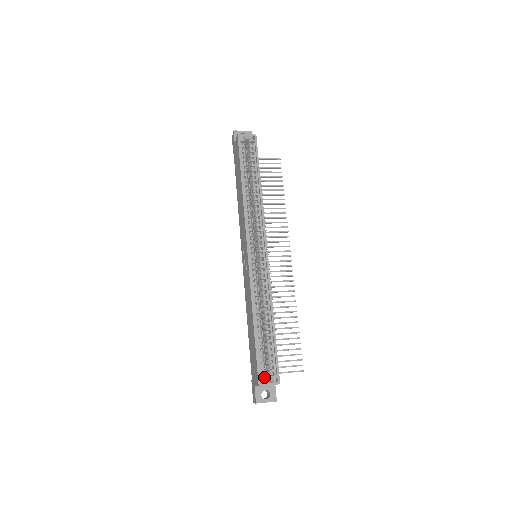
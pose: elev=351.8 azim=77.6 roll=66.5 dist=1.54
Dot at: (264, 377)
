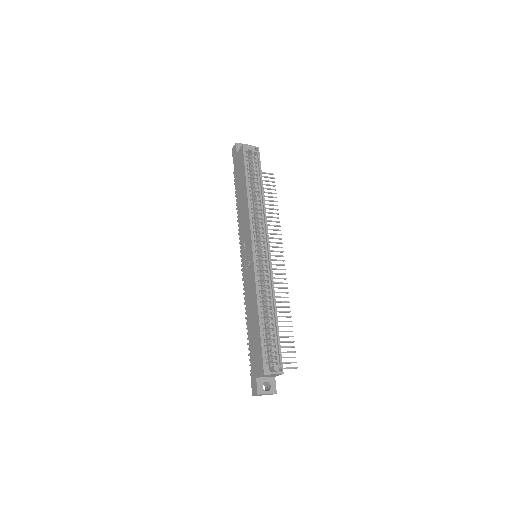
Dot at: (269, 366)
